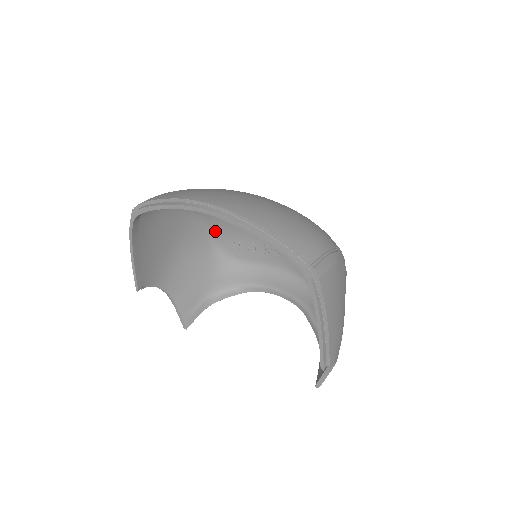
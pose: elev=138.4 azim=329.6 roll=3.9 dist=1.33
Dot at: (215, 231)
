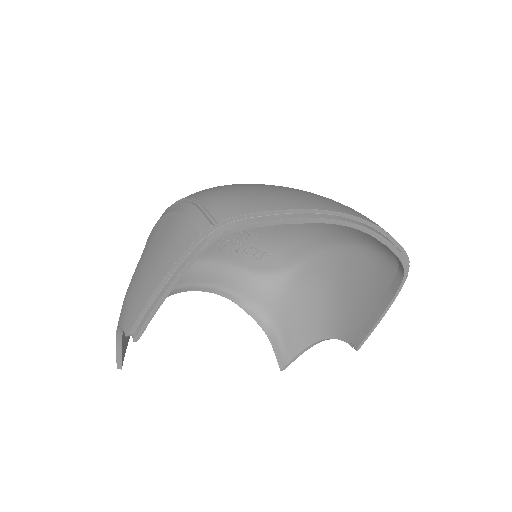
Dot at: occluded
